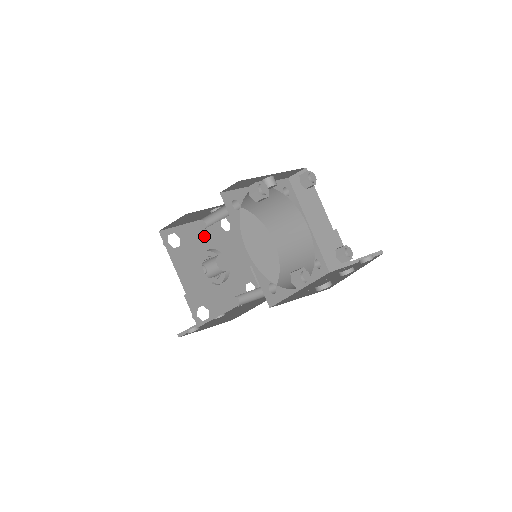
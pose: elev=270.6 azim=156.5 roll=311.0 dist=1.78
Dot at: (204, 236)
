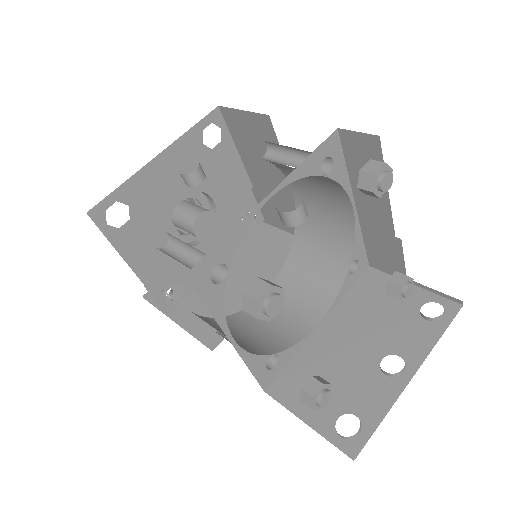
Dot at: (172, 178)
